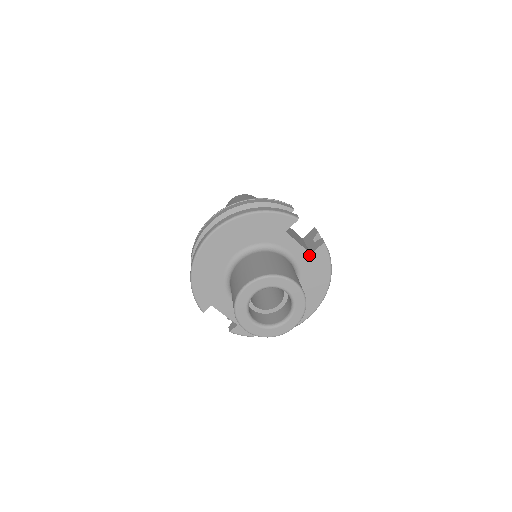
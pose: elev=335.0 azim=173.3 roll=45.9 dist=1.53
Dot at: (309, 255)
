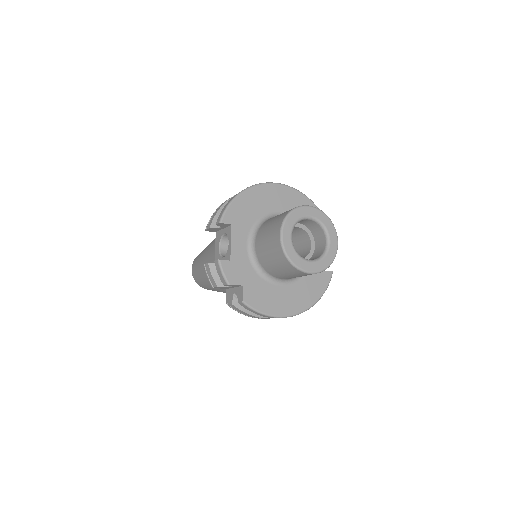
Dot at: occluded
